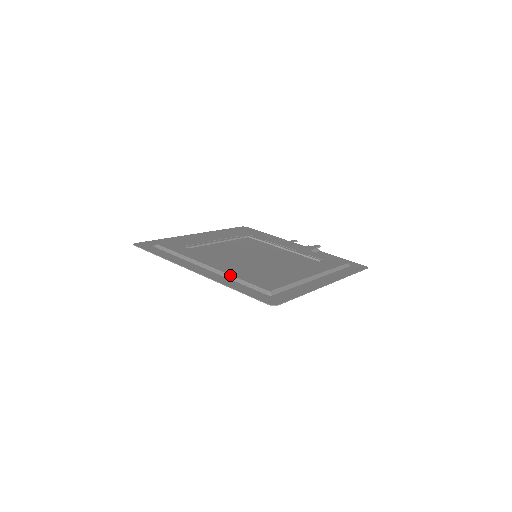
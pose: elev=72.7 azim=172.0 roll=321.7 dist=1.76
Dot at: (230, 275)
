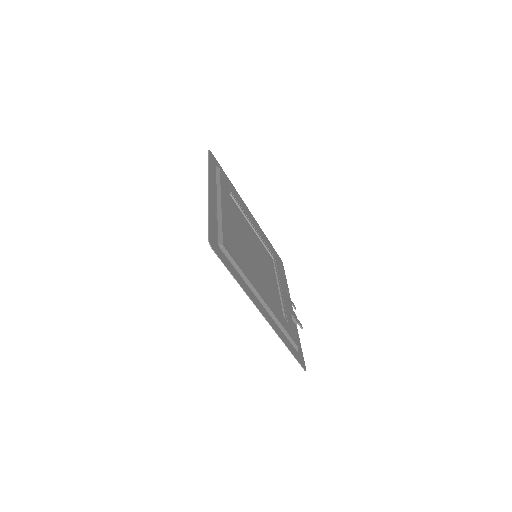
Dot at: (222, 216)
